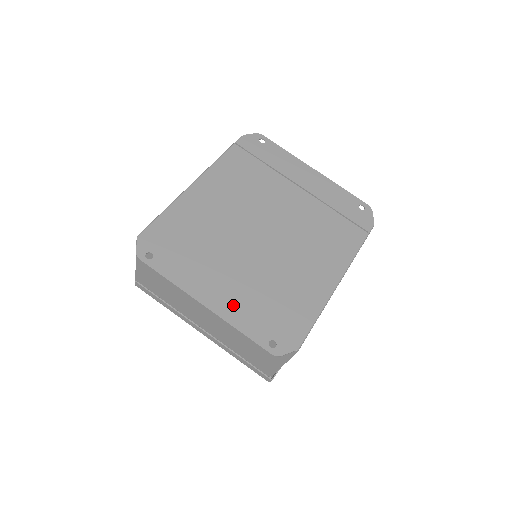
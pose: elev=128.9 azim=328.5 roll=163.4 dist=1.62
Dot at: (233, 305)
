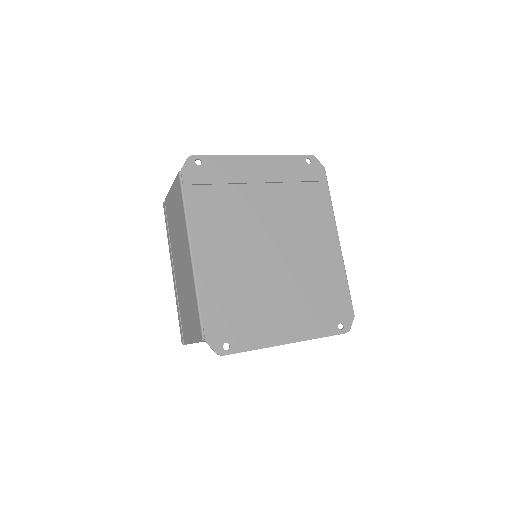
Dot at: (302, 325)
